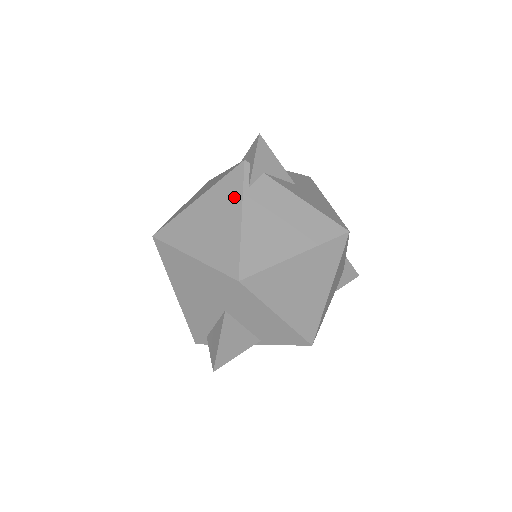
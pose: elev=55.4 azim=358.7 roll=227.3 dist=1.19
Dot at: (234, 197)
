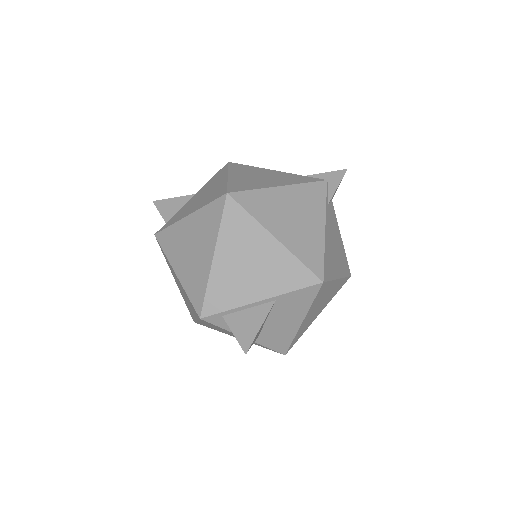
Dot at: (318, 206)
